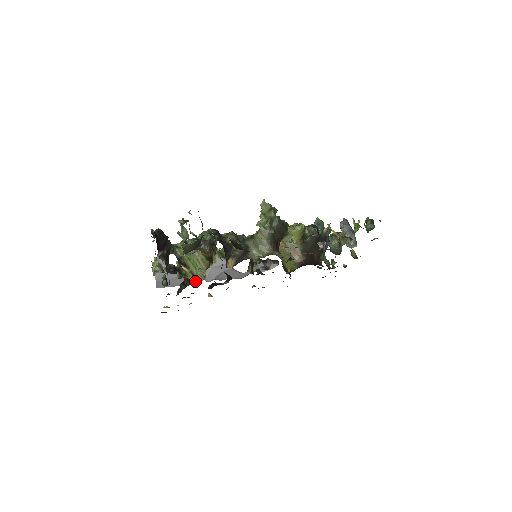
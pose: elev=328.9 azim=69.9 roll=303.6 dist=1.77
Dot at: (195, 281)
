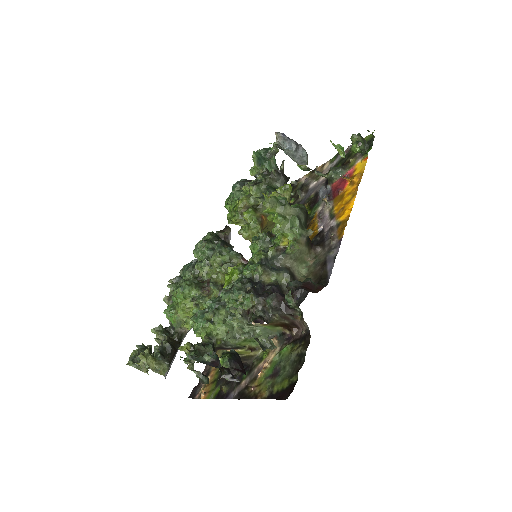
Dot at: (259, 353)
